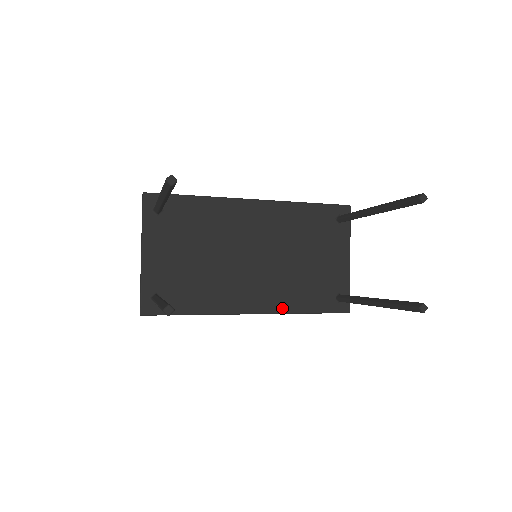
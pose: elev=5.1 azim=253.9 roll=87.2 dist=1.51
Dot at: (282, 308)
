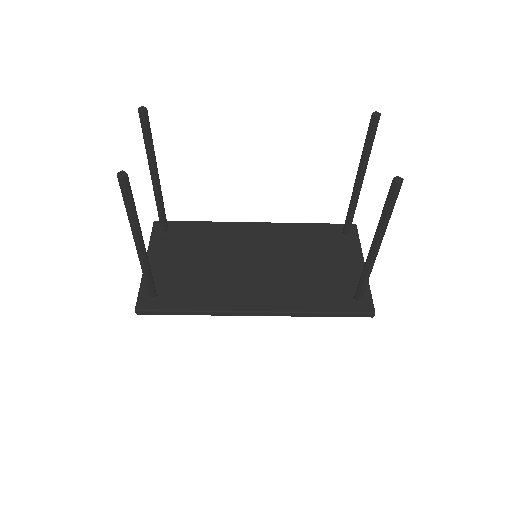
Dot at: (290, 307)
